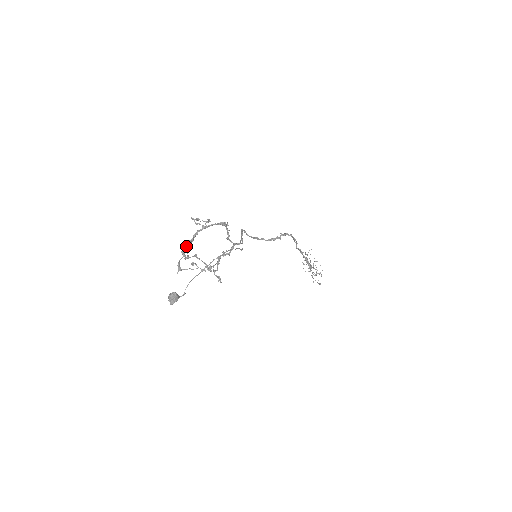
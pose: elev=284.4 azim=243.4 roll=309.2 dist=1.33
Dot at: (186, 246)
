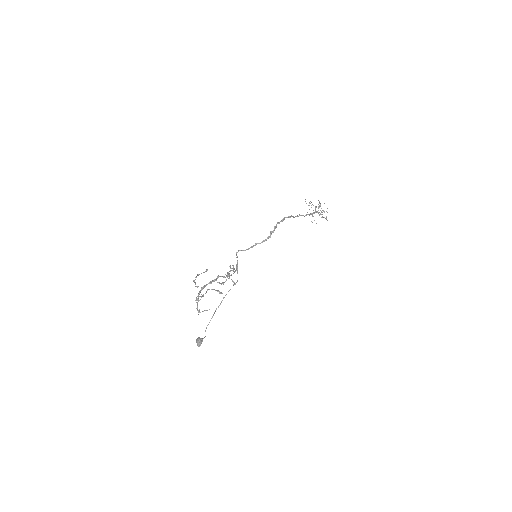
Dot at: (197, 299)
